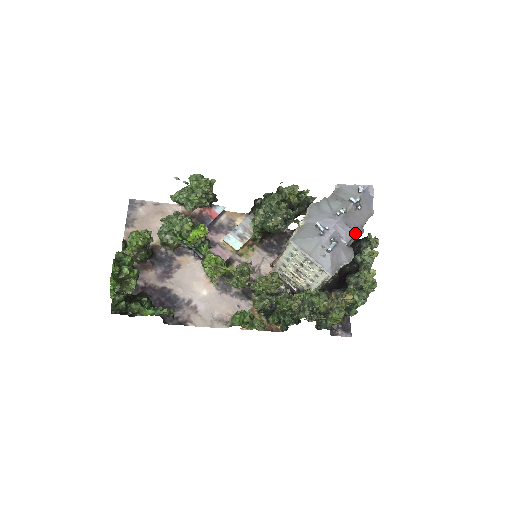
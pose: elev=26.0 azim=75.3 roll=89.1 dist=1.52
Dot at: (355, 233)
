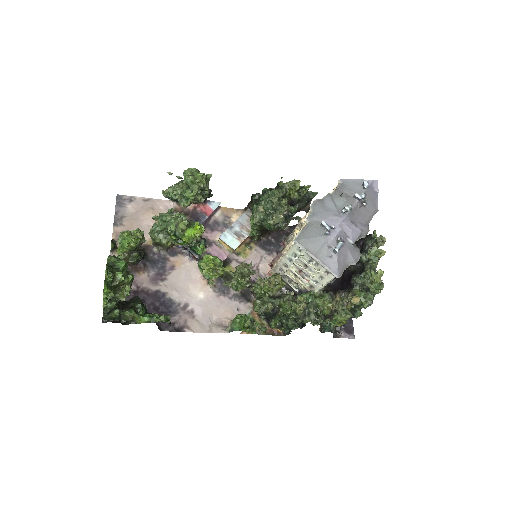
Dot at: (361, 232)
